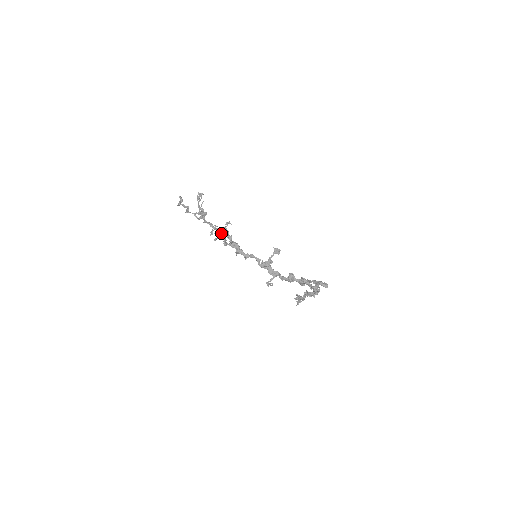
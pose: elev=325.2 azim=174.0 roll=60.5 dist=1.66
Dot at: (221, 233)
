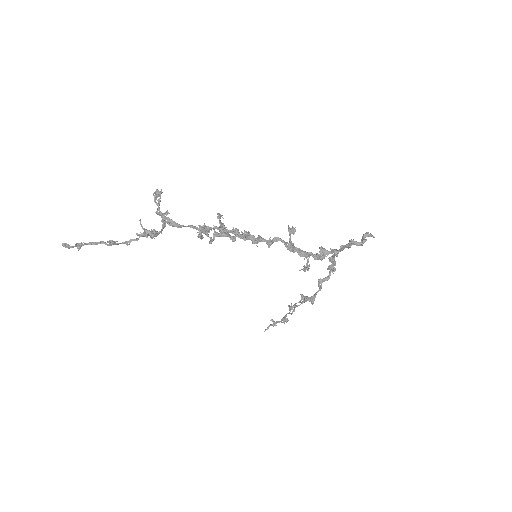
Dot at: (215, 231)
